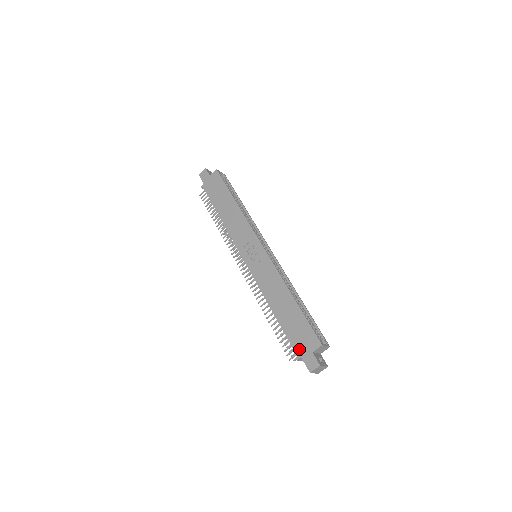
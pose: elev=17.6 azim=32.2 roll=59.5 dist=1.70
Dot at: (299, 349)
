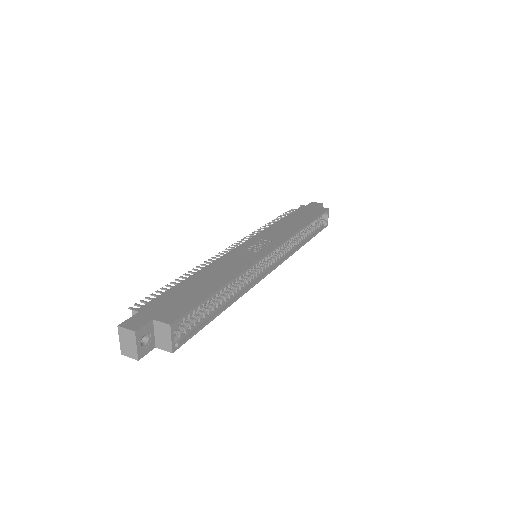
Dot at: (151, 307)
